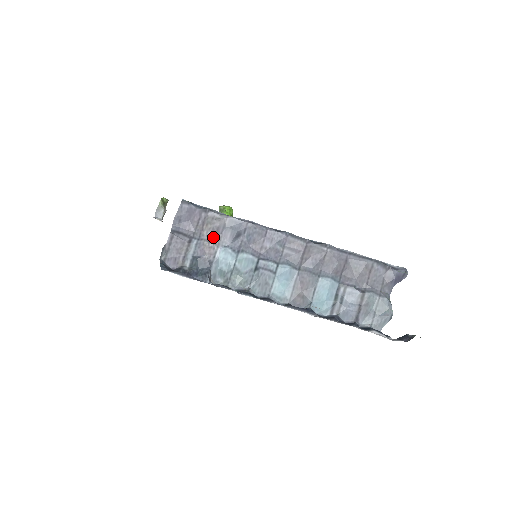
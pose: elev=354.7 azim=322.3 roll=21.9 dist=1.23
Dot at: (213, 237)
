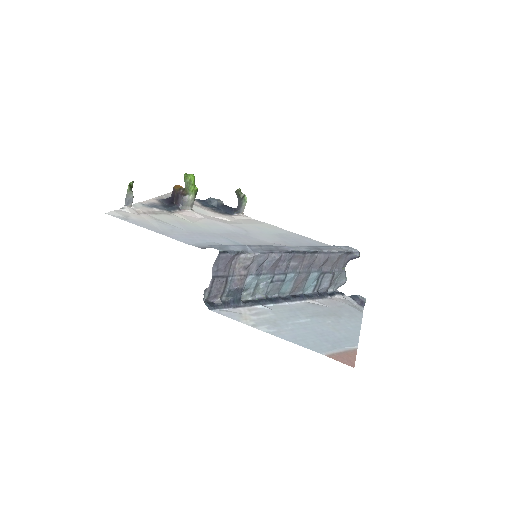
Dot at: (244, 271)
